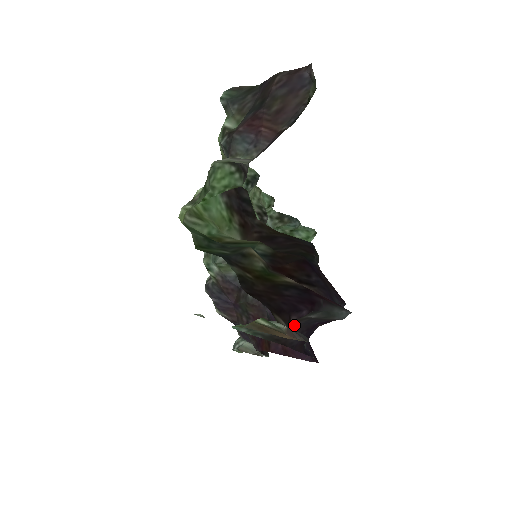
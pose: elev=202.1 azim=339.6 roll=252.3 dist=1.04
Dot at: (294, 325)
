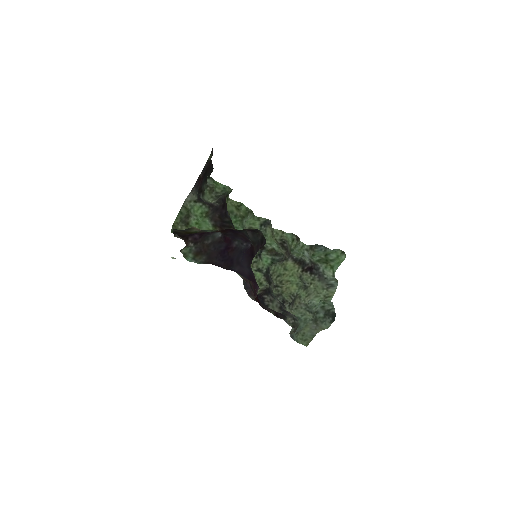
Dot at: (211, 252)
